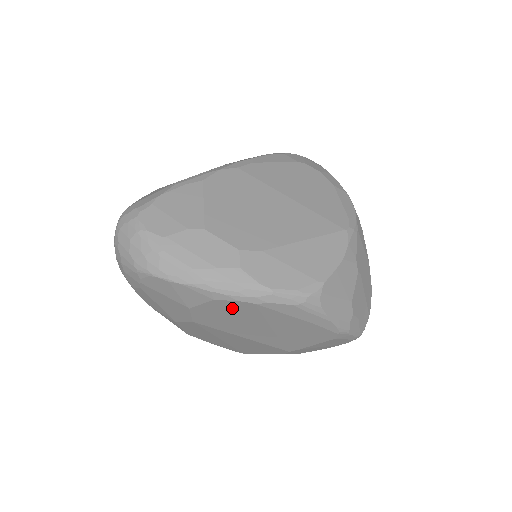
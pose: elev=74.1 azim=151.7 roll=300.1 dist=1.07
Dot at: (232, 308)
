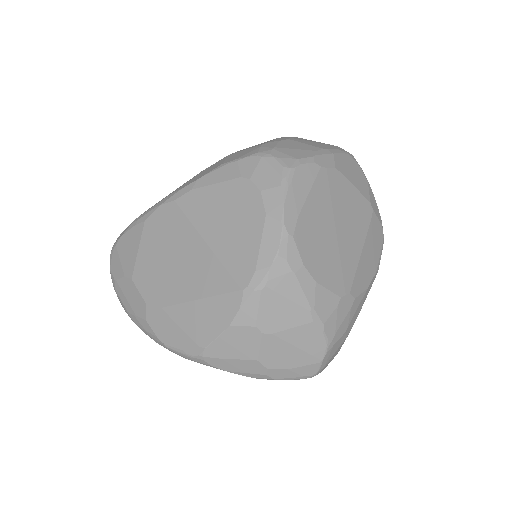
Dot at: occluded
